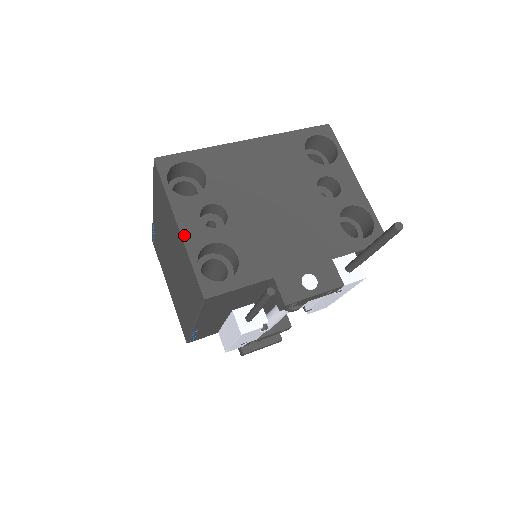
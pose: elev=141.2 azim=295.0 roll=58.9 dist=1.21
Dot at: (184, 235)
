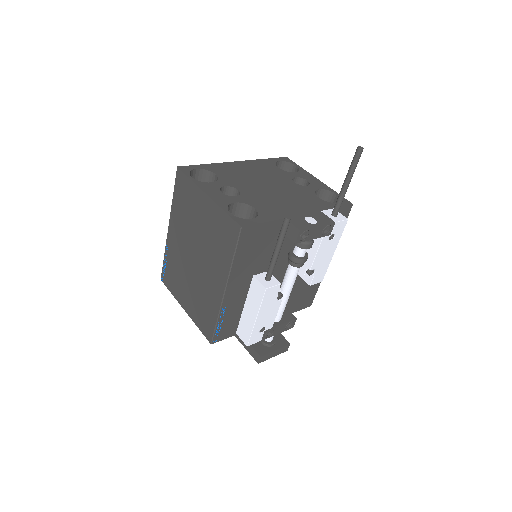
Dot at: (213, 199)
